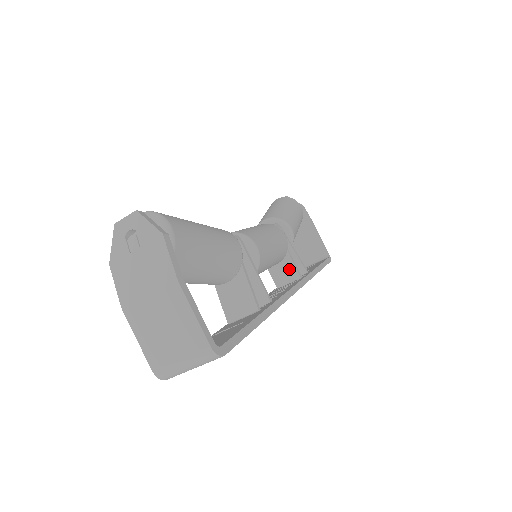
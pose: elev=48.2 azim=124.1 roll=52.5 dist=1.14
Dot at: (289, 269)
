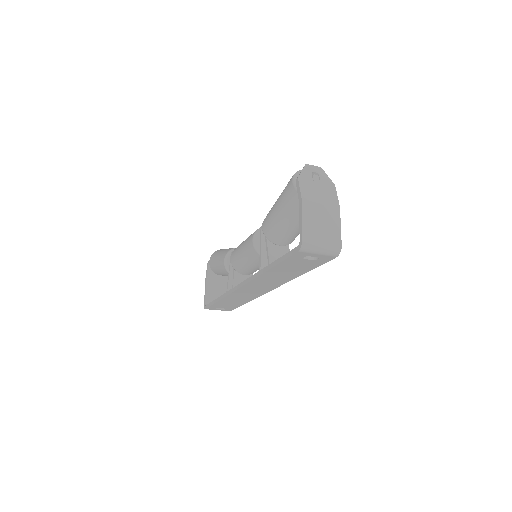
Dot at: occluded
